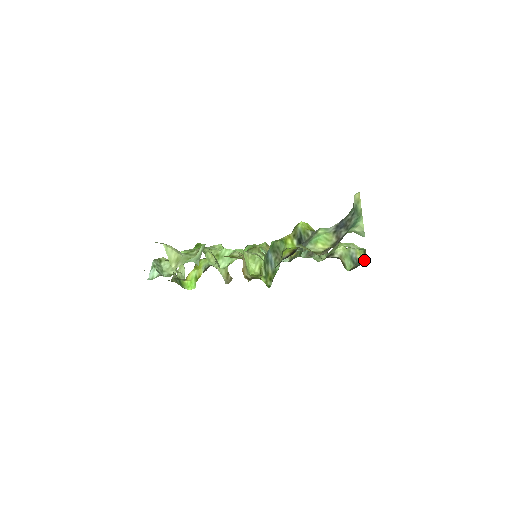
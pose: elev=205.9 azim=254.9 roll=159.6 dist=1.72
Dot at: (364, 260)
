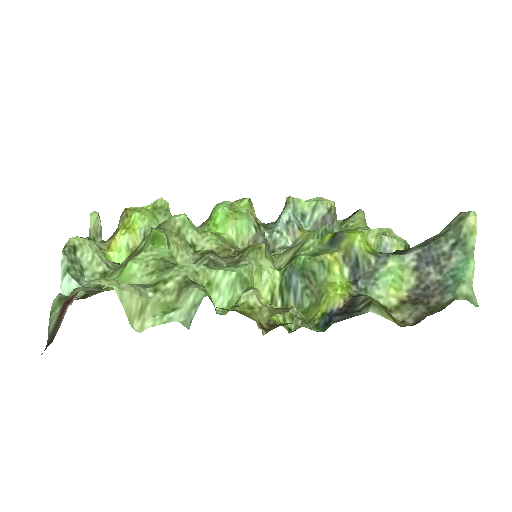
Dot at: occluded
